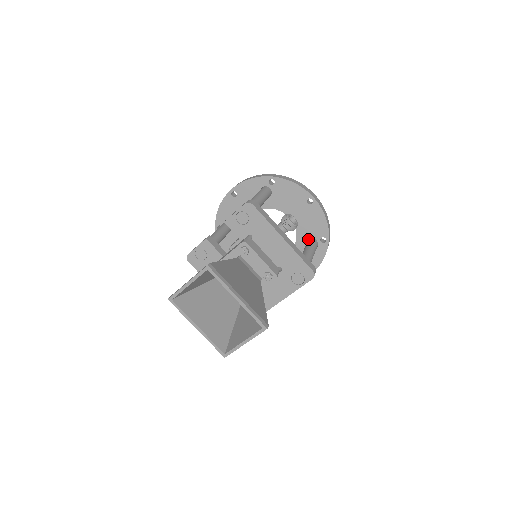
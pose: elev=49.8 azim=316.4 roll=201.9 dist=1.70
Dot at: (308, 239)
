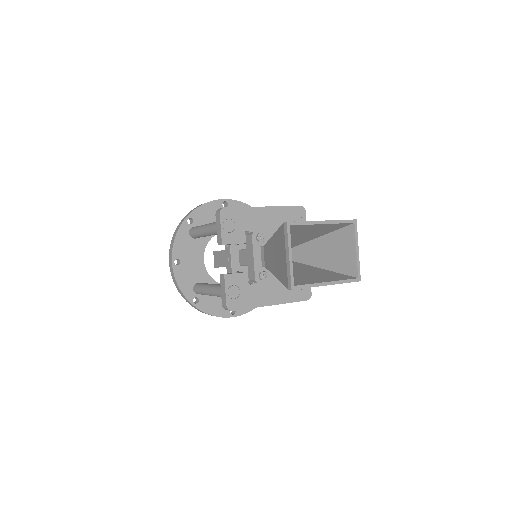
Dot at: occluded
